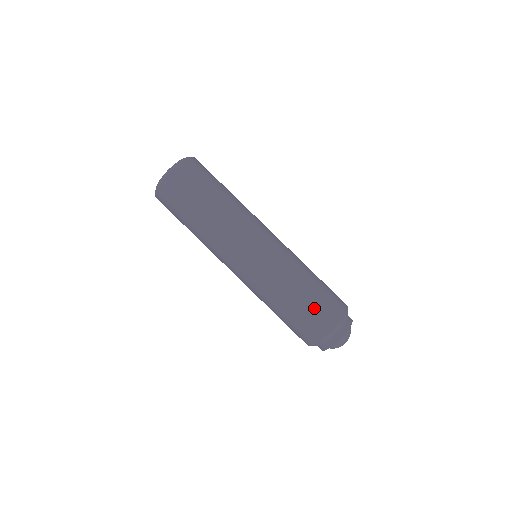
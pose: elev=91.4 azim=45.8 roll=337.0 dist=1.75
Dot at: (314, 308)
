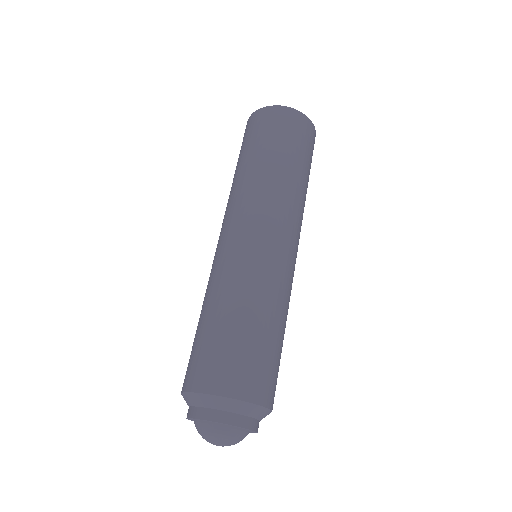
Dot at: (246, 352)
